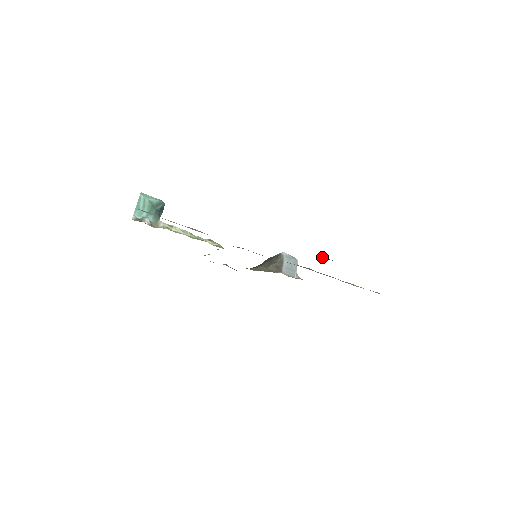
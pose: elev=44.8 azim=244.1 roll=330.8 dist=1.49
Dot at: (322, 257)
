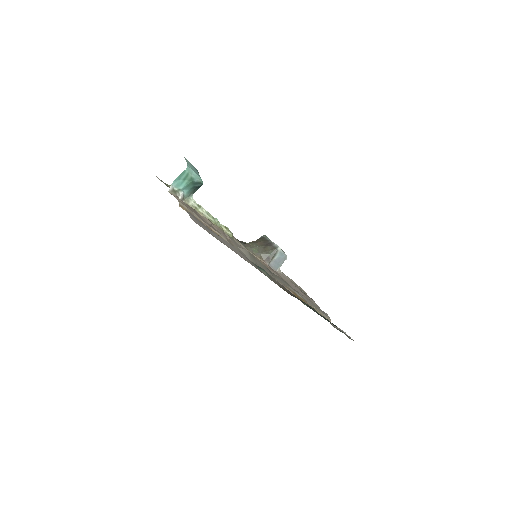
Dot at: (304, 304)
